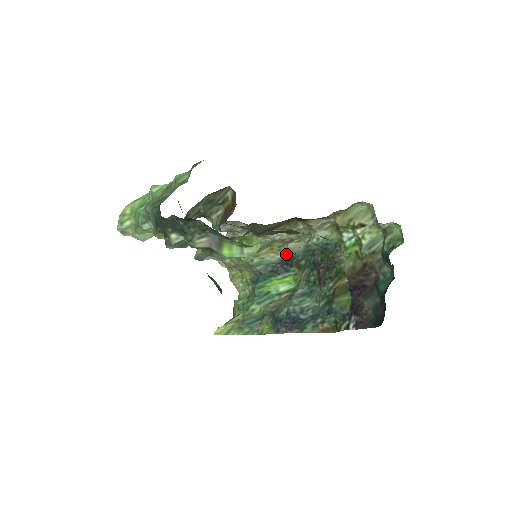
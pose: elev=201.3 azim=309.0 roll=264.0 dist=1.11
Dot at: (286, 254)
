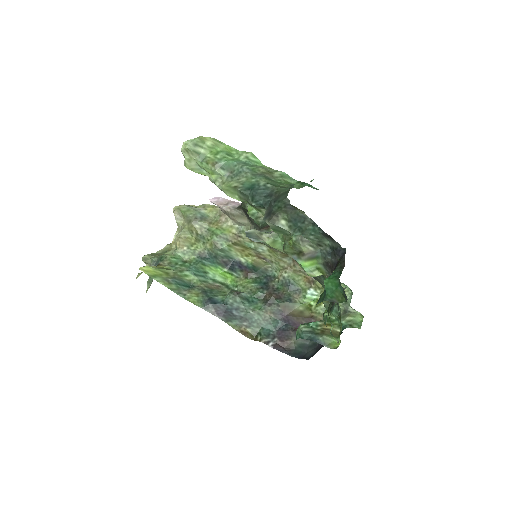
Dot at: (248, 262)
